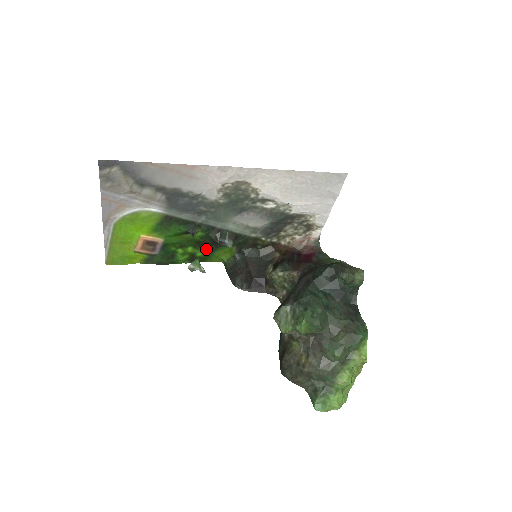
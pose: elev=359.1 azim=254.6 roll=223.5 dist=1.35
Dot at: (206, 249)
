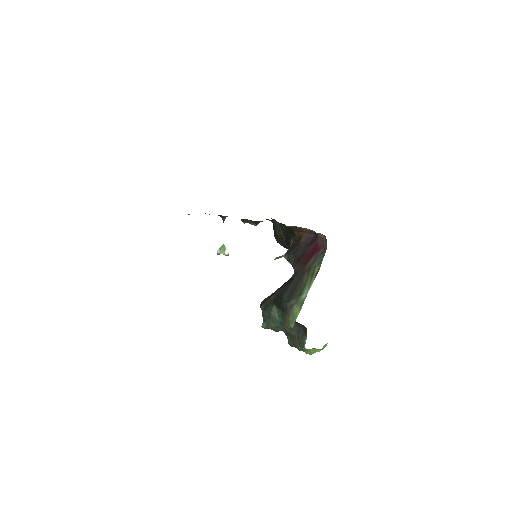
Dot at: occluded
